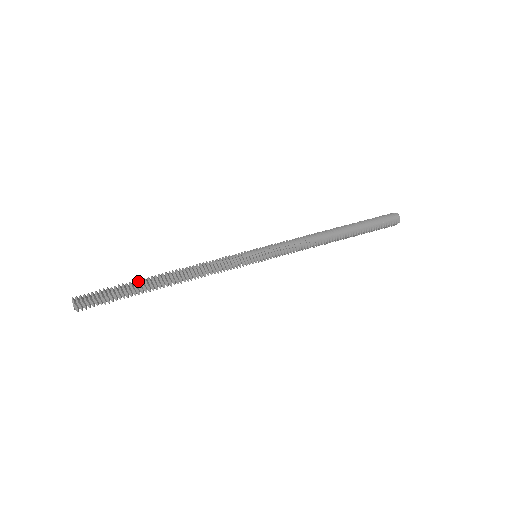
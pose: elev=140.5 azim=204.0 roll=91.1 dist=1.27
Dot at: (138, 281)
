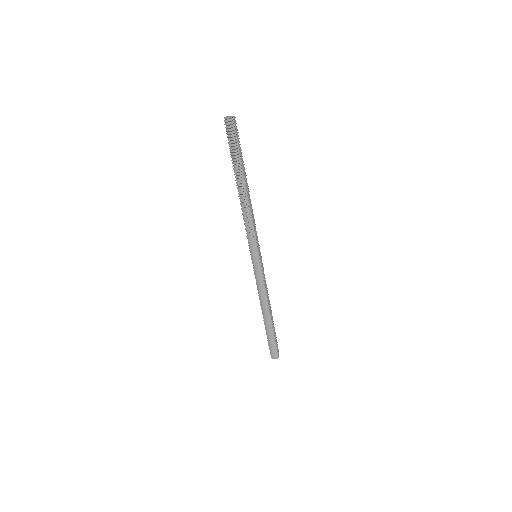
Dot at: occluded
